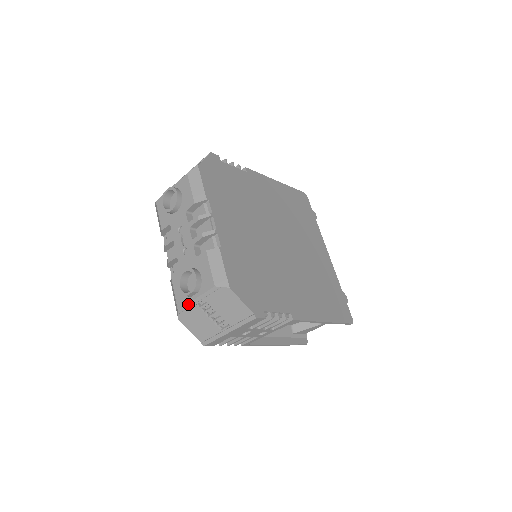
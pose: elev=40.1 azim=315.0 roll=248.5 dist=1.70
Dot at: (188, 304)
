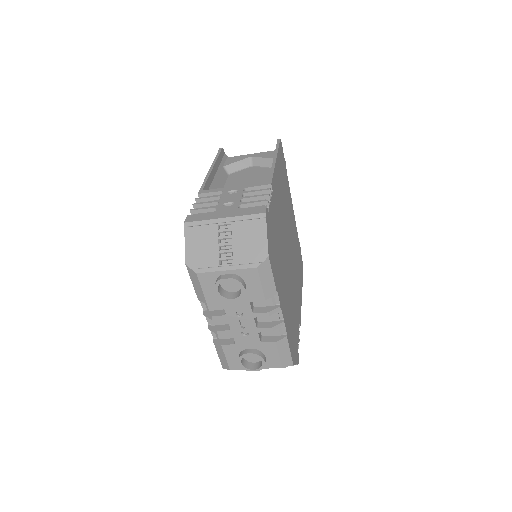
Dot at: occluded
